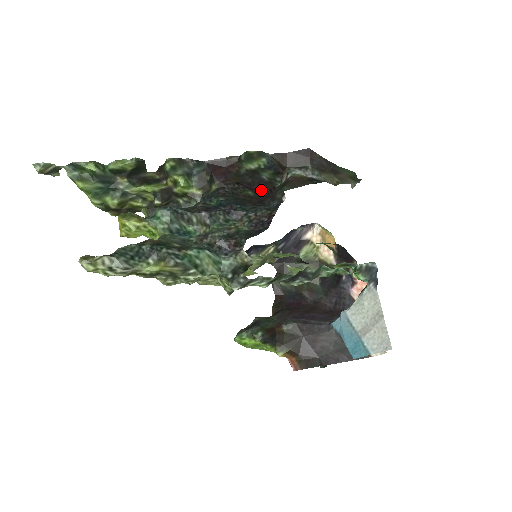
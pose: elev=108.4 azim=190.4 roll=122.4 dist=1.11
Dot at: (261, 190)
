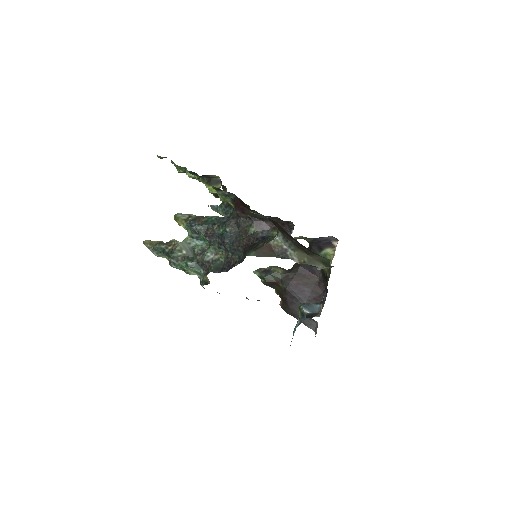
Dot at: (270, 224)
